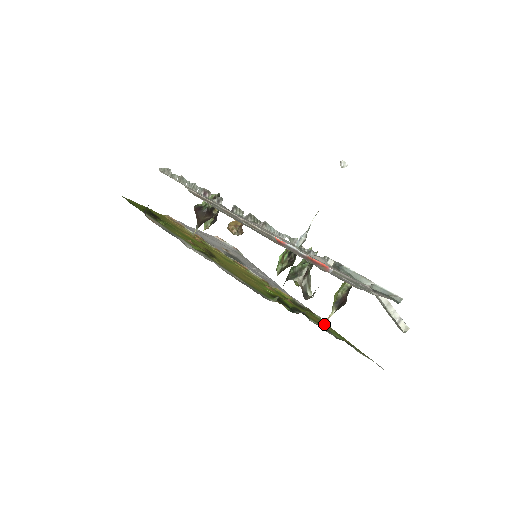
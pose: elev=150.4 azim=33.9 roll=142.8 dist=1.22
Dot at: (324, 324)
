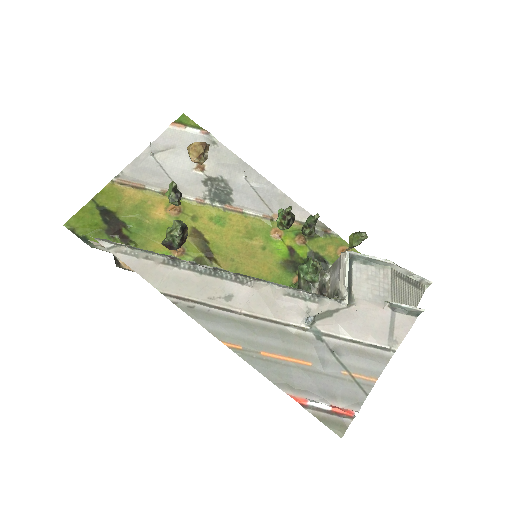
Dot at: occluded
